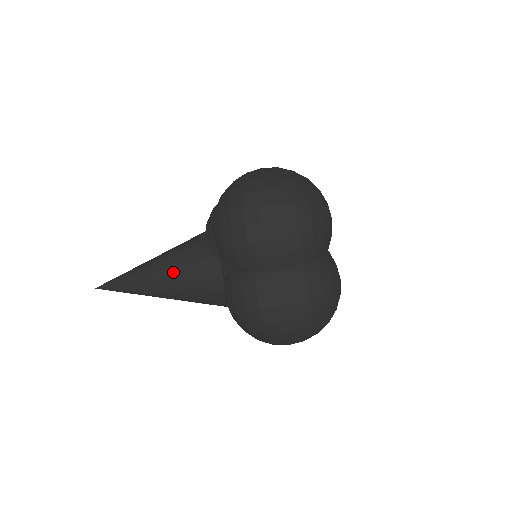
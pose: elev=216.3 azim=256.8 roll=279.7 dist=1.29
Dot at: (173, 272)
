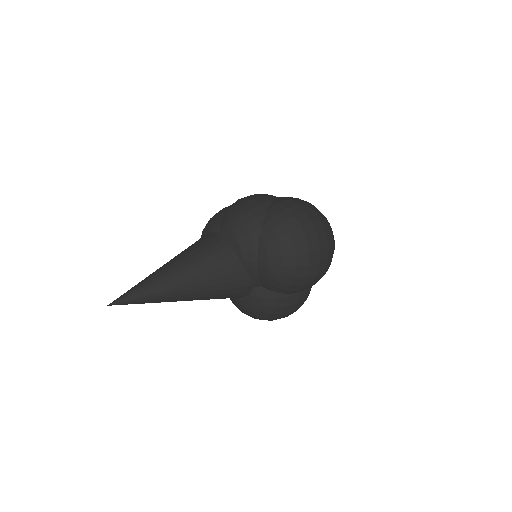
Dot at: (209, 289)
